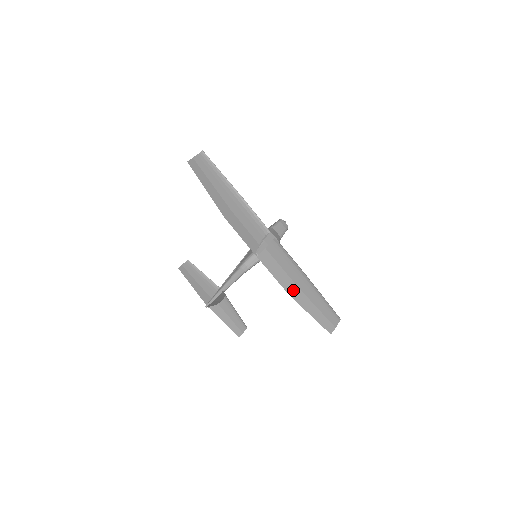
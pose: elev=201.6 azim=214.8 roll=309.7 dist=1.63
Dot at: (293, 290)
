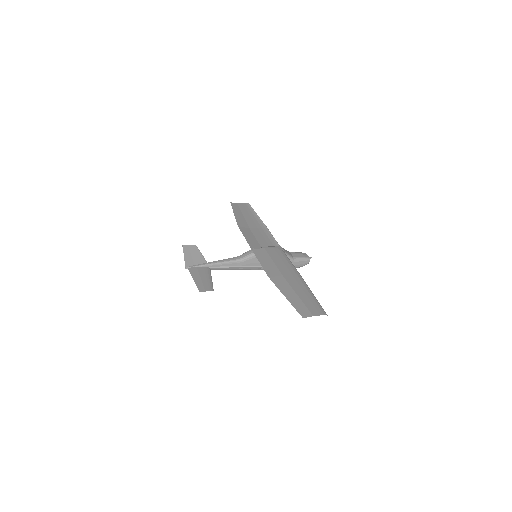
Dot at: (276, 276)
